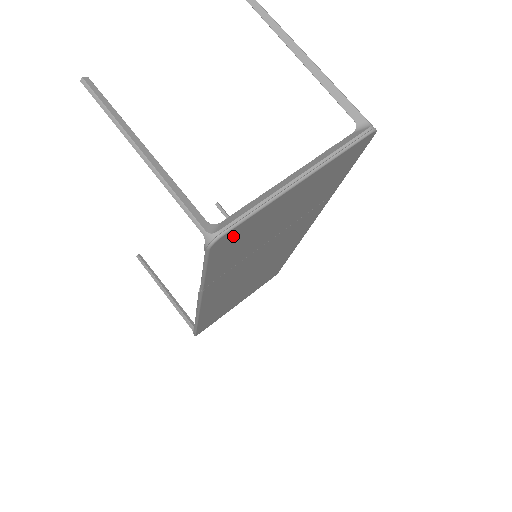
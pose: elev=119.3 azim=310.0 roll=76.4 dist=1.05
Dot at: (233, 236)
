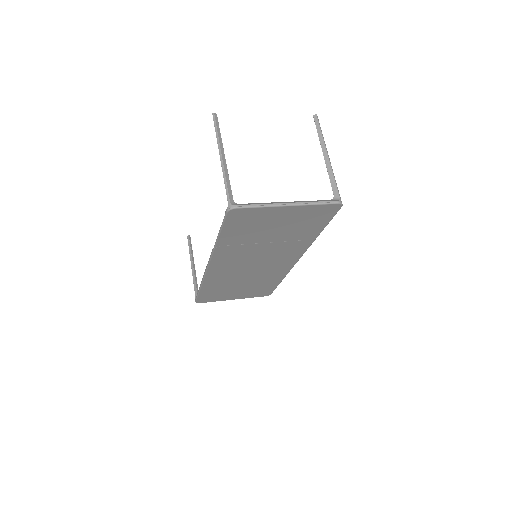
Dot at: (242, 214)
